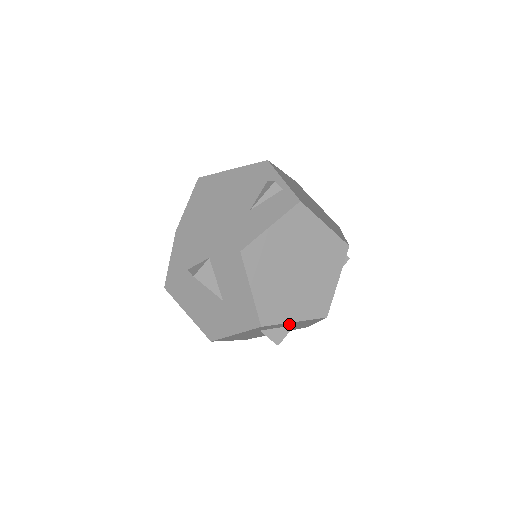
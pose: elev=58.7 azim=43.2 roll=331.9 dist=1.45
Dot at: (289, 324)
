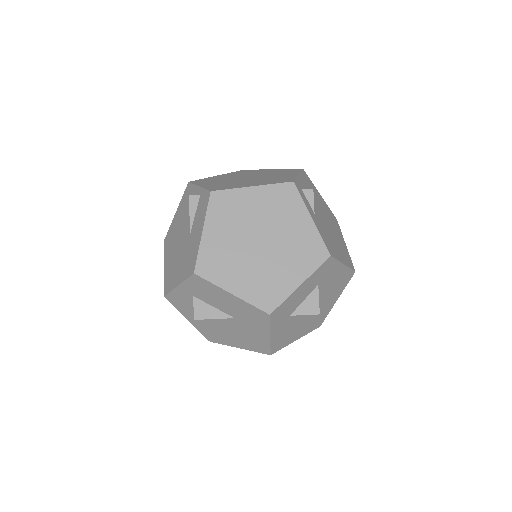
Dot at: (304, 290)
